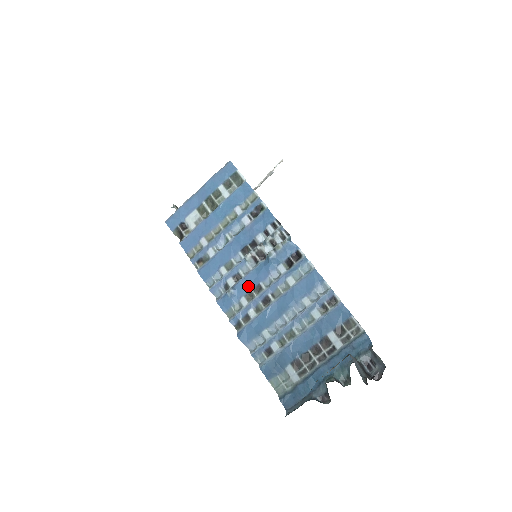
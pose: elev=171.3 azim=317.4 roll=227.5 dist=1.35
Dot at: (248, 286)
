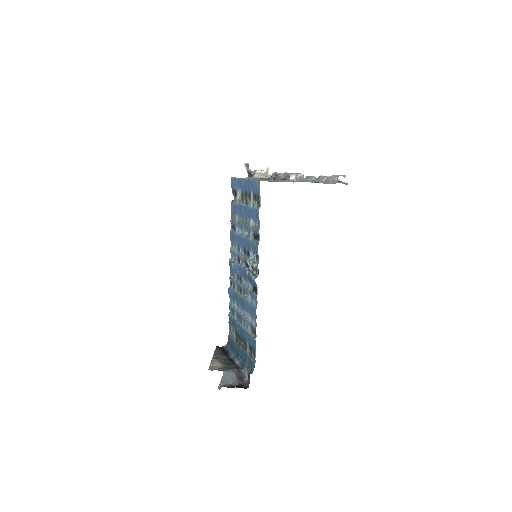
Dot at: (239, 272)
